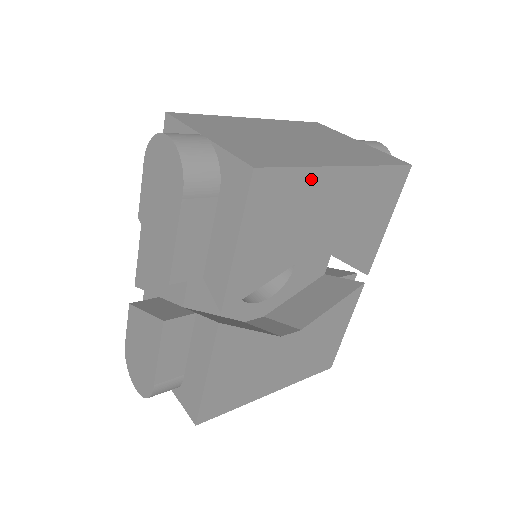
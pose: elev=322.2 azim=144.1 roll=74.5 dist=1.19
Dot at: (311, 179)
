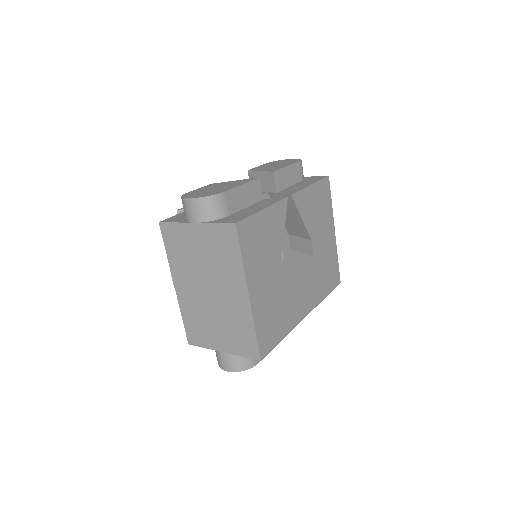
Dot at: (330, 213)
